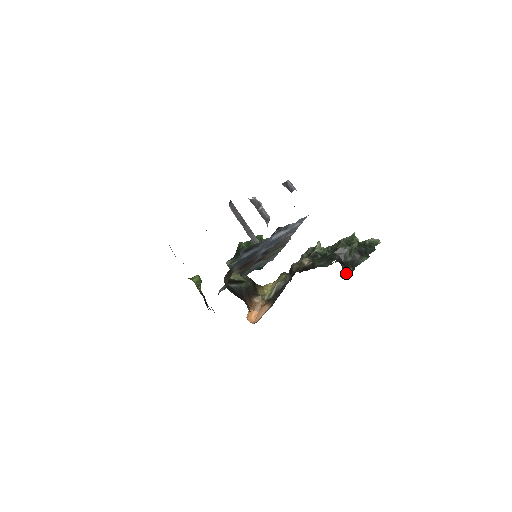
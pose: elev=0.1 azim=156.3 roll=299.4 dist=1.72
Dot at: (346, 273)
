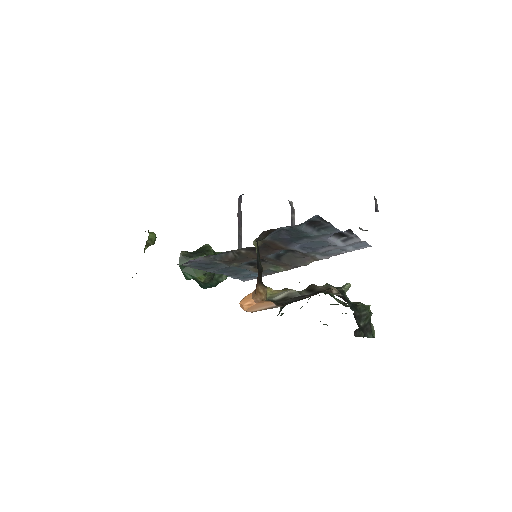
Dot at: (359, 334)
